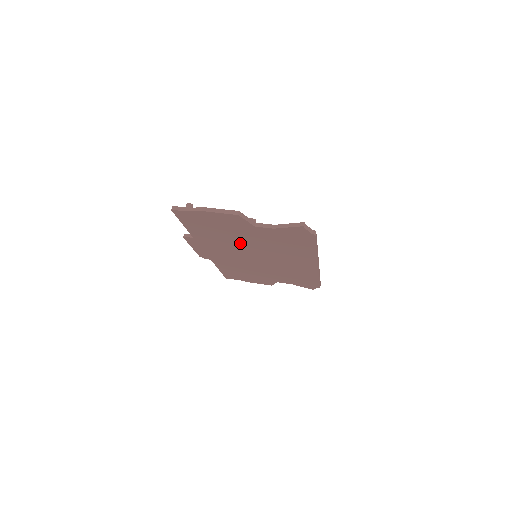
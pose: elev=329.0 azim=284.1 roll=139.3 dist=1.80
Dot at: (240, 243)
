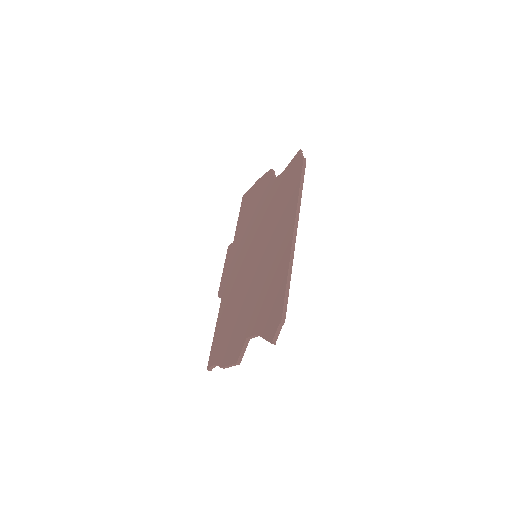
Dot at: (256, 226)
